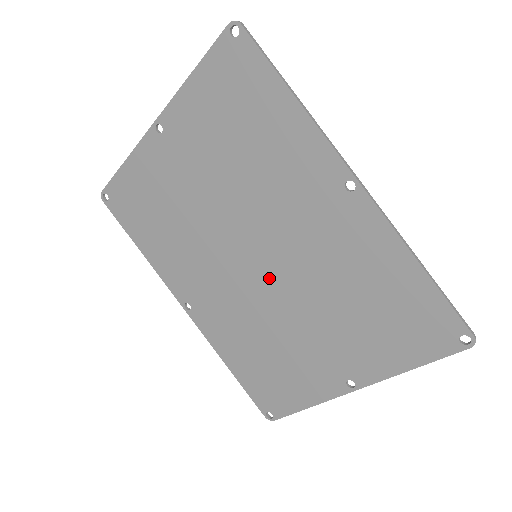
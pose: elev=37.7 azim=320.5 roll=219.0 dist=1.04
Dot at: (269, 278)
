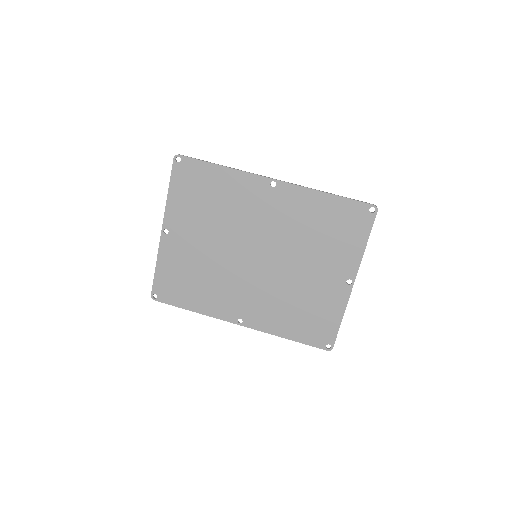
Dot at: (270, 262)
